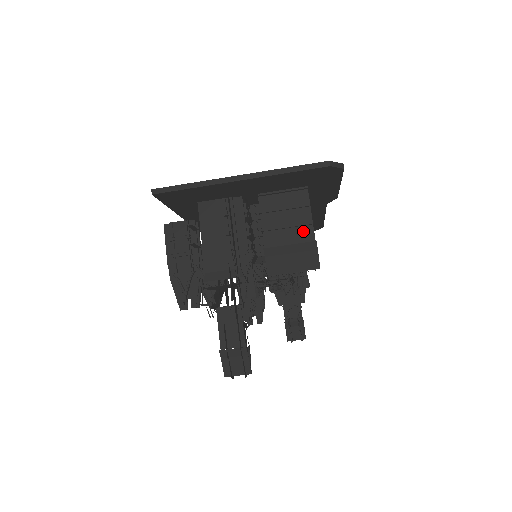
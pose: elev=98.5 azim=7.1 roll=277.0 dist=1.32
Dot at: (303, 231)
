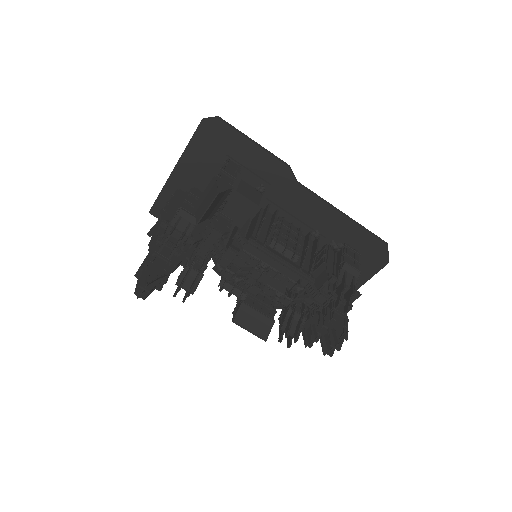
Dot at: occluded
